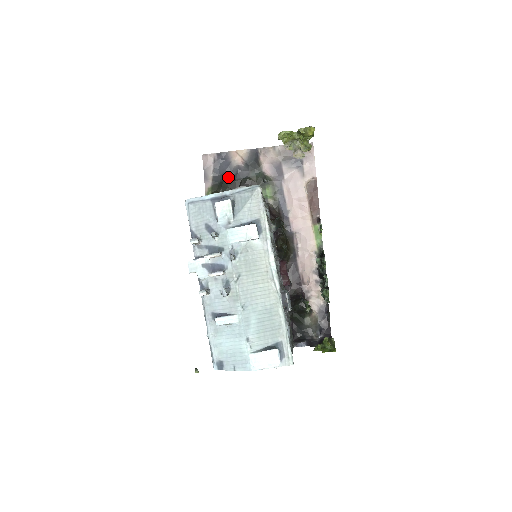
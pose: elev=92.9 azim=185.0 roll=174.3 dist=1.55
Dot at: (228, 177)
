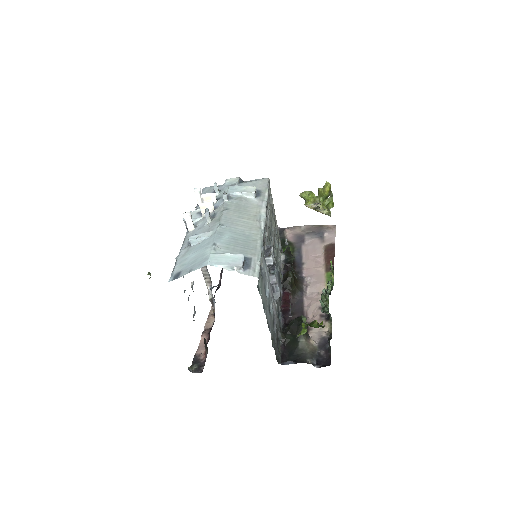
Dot at: occluded
